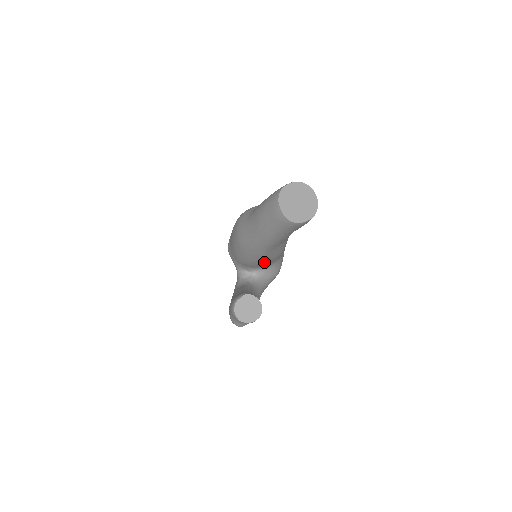
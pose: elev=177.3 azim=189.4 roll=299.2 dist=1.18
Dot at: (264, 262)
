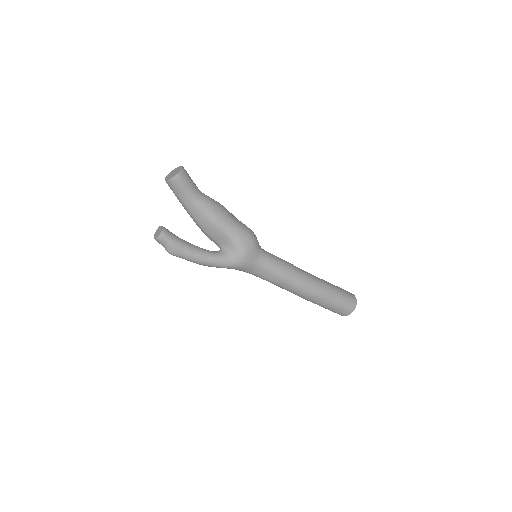
Dot at: (211, 232)
